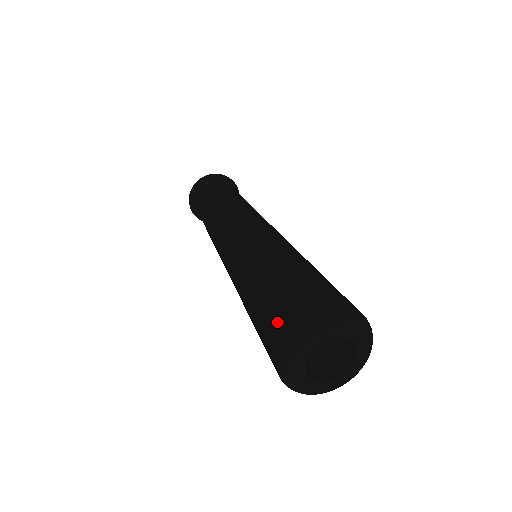
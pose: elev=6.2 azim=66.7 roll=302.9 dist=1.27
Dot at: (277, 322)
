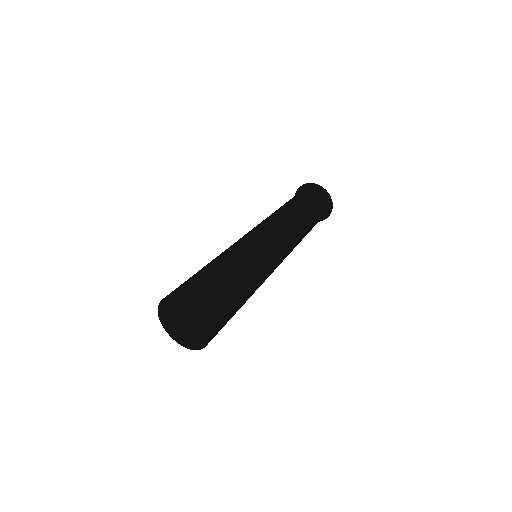
Dot at: occluded
